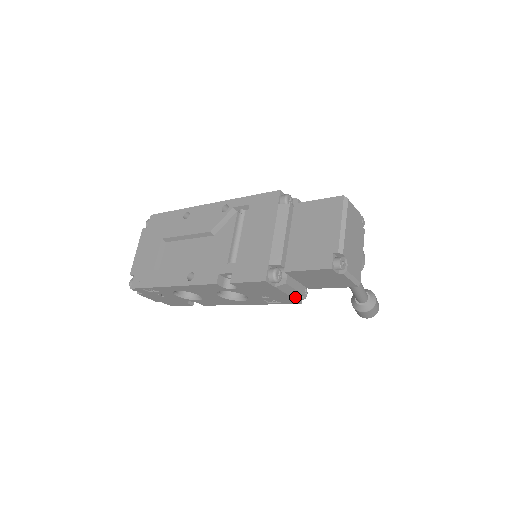
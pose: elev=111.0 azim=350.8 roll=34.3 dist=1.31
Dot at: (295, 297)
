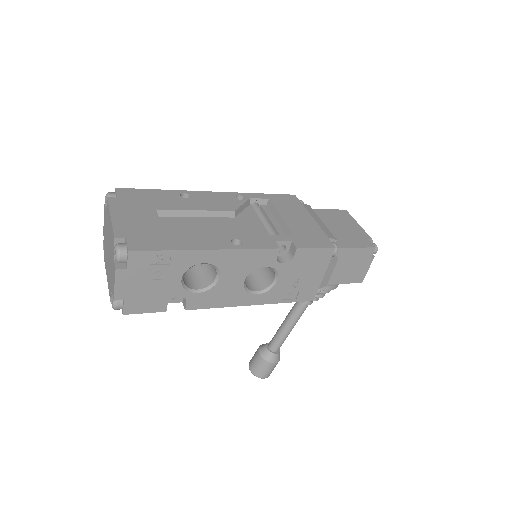
Dot at: (321, 286)
